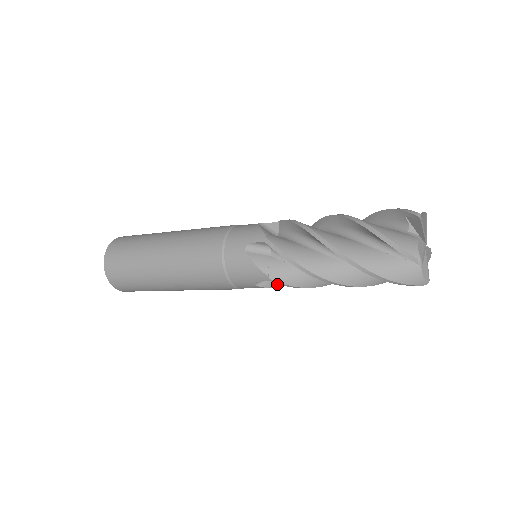
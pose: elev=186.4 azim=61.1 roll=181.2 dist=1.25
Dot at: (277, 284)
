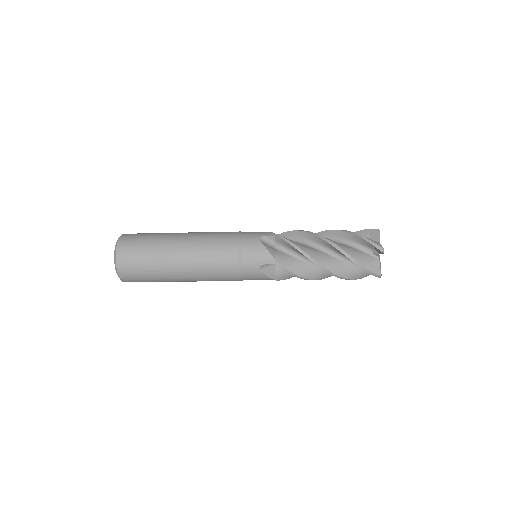
Dot at: (272, 275)
